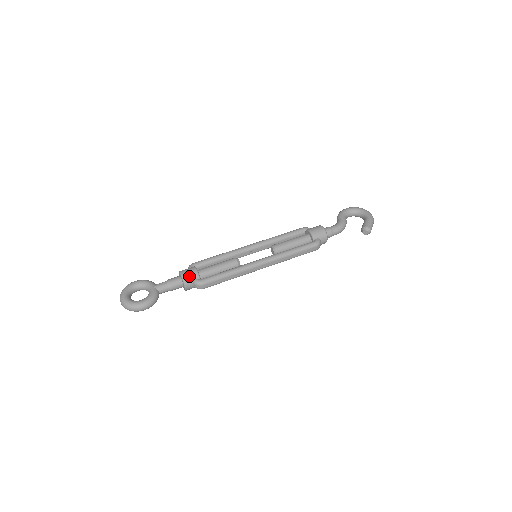
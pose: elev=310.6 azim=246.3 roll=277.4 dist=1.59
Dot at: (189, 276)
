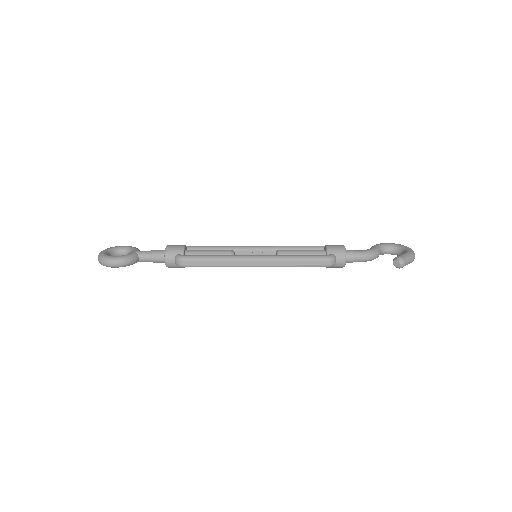
Dot at: (173, 249)
